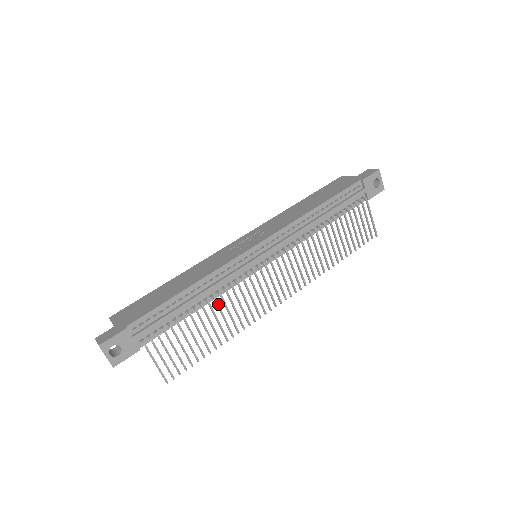
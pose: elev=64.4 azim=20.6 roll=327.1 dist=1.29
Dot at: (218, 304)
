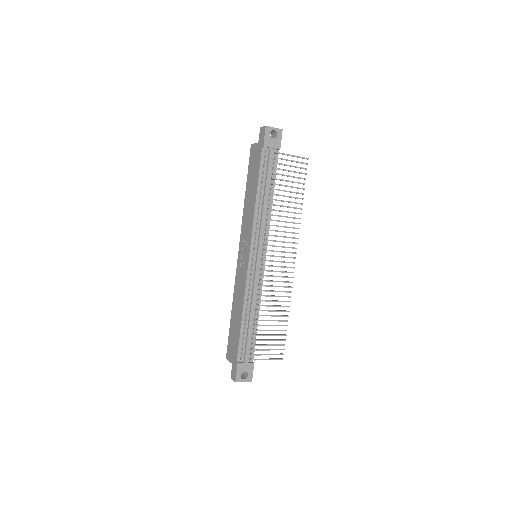
Dot at: (264, 305)
